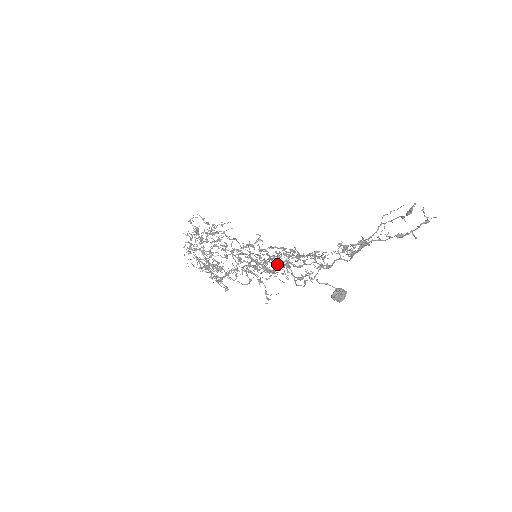
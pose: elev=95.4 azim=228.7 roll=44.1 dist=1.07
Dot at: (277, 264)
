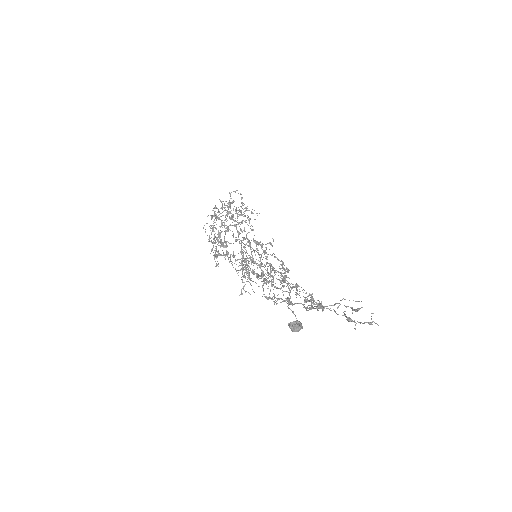
Dot at: (260, 275)
